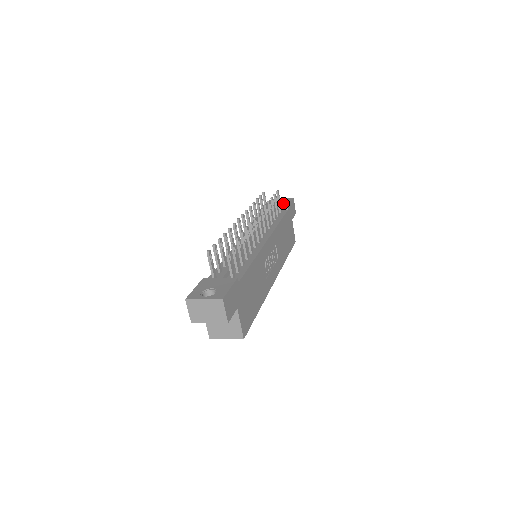
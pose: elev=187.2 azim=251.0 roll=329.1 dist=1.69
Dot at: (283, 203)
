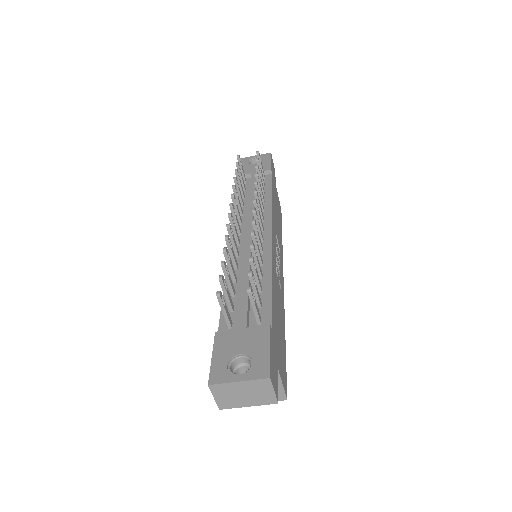
Dot at: (262, 164)
